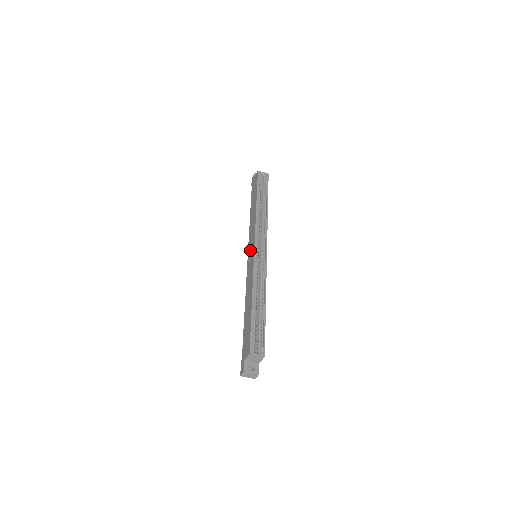
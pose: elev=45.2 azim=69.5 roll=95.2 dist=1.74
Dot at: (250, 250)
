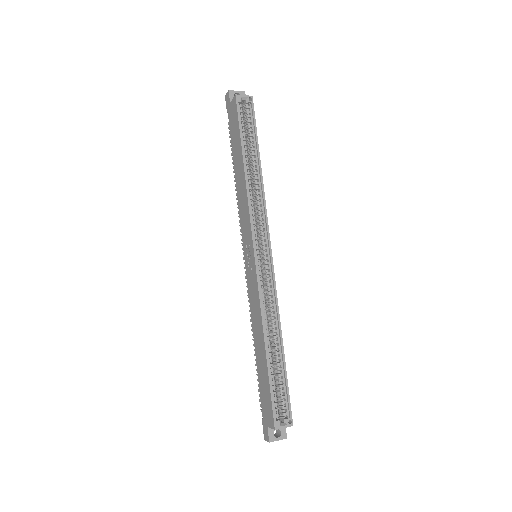
Dot at: (247, 250)
